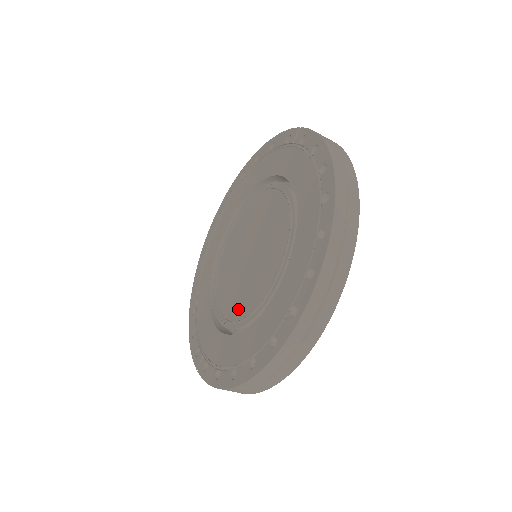
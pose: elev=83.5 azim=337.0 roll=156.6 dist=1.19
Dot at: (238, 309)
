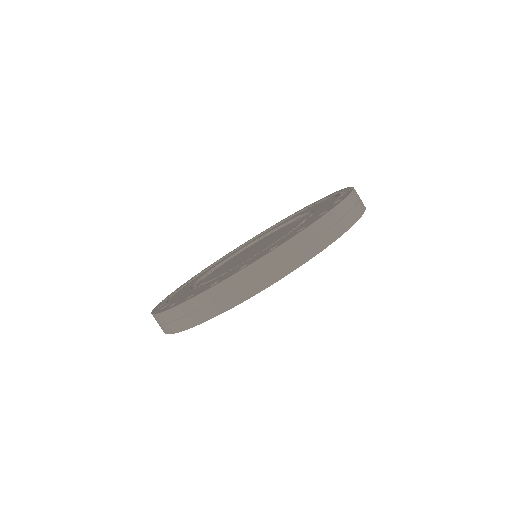
Dot at: (211, 277)
